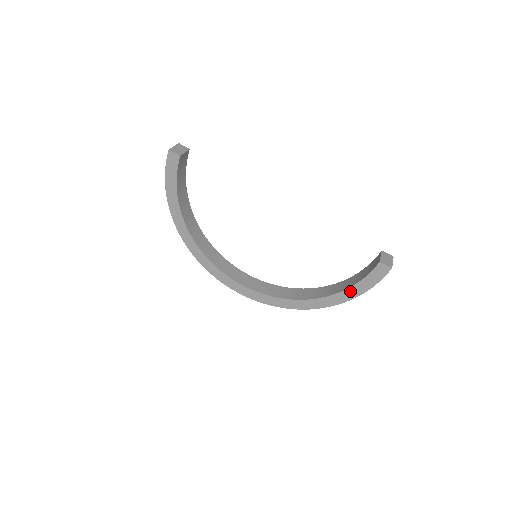
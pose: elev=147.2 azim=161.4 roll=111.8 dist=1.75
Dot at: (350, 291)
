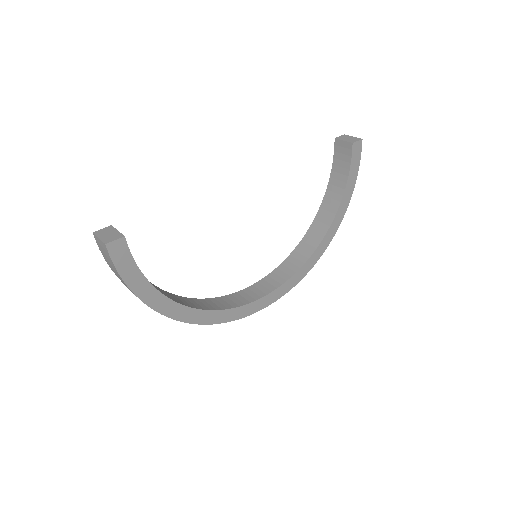
Dot at: (346, 194)
